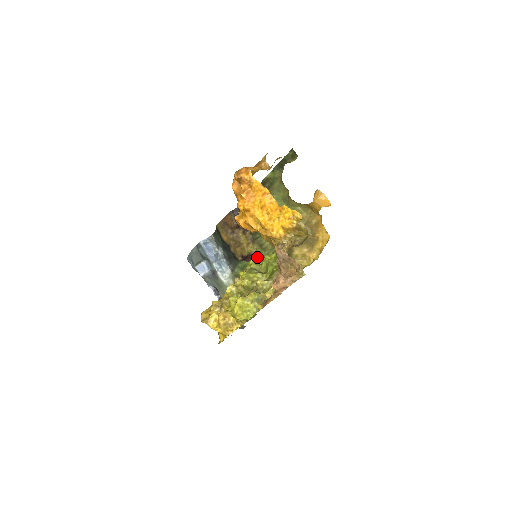
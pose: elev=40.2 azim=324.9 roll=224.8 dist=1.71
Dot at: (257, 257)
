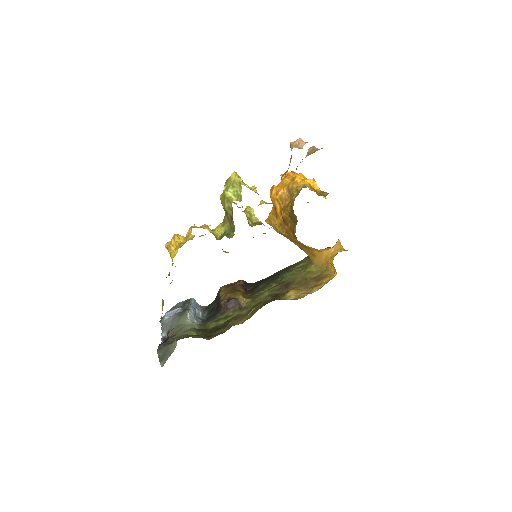
Dot at: occluded
